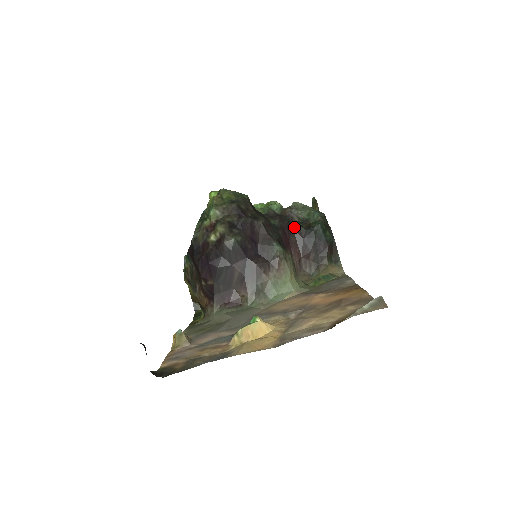
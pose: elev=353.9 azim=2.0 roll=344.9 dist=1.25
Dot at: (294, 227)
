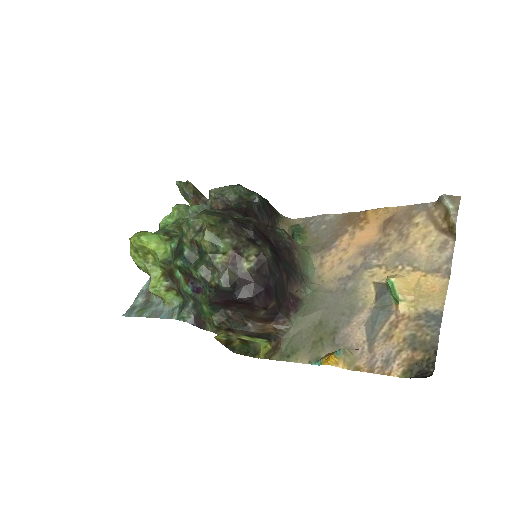
Dot at: (246, 210)
